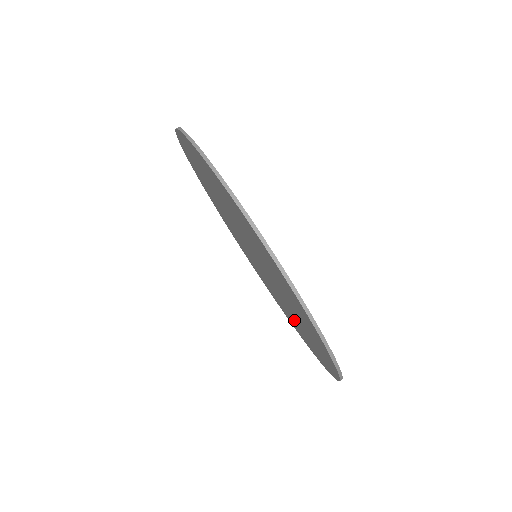
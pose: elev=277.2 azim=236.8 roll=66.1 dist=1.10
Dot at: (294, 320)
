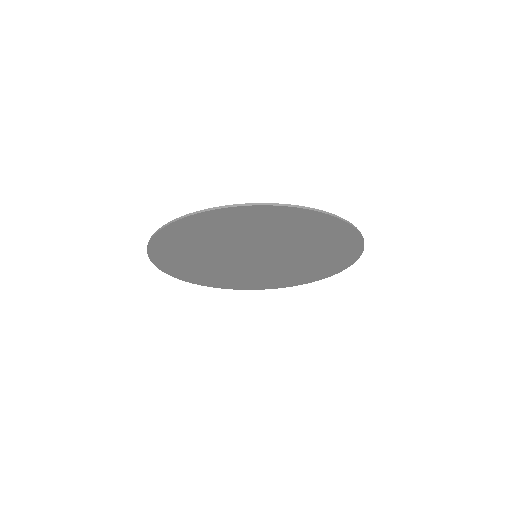
Dot at: (313, 244)
